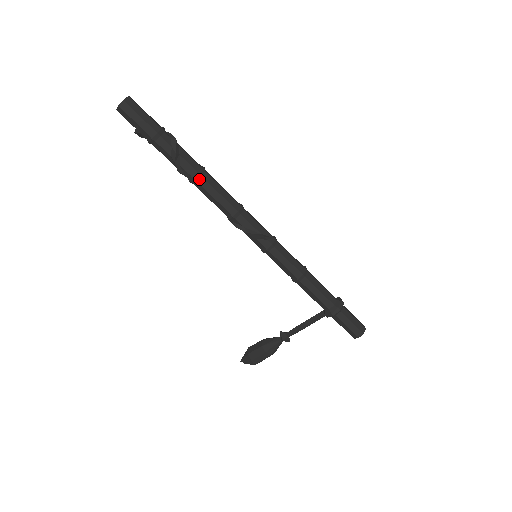
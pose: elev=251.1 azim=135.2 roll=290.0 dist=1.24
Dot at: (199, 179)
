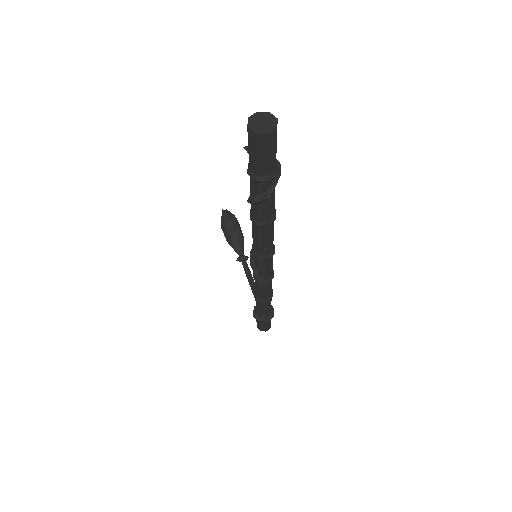
Dot at: (255, 223)
